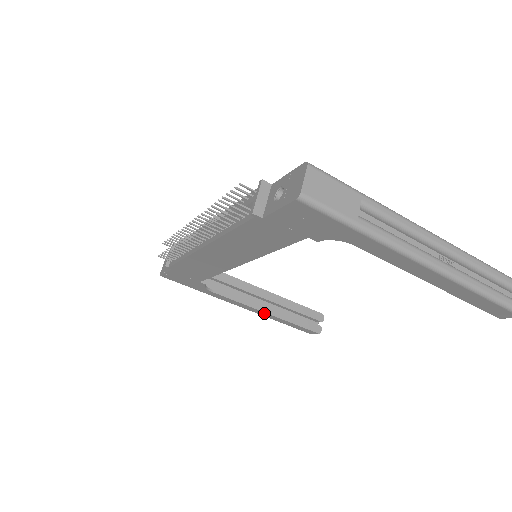
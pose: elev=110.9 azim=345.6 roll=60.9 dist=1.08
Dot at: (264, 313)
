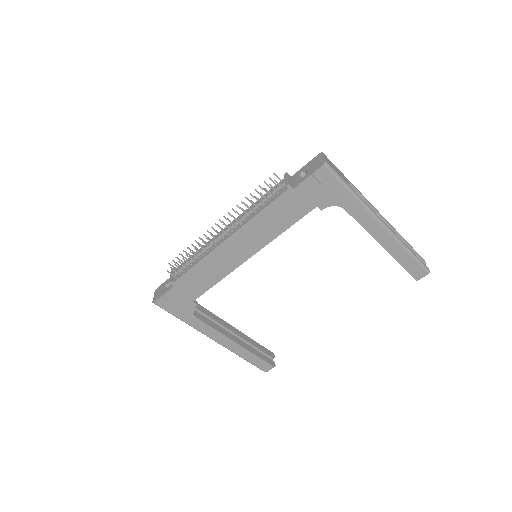
Dot at: (234, 344)
